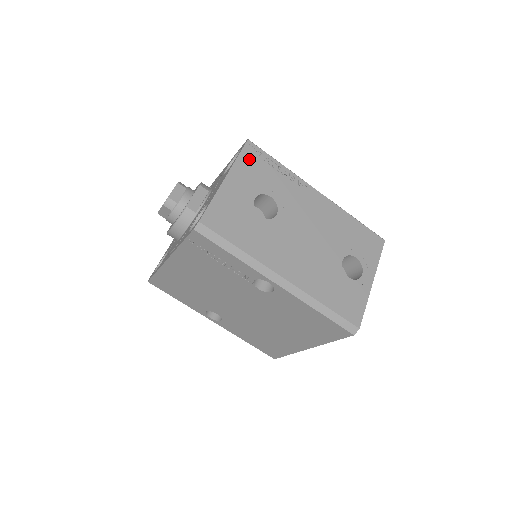
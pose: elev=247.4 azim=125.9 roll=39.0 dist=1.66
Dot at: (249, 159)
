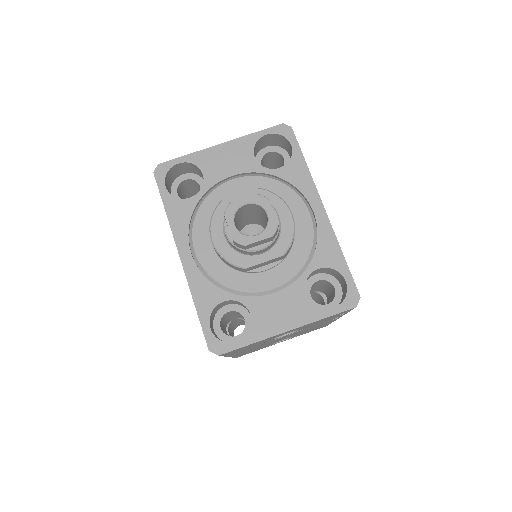
Dot at: occluded
